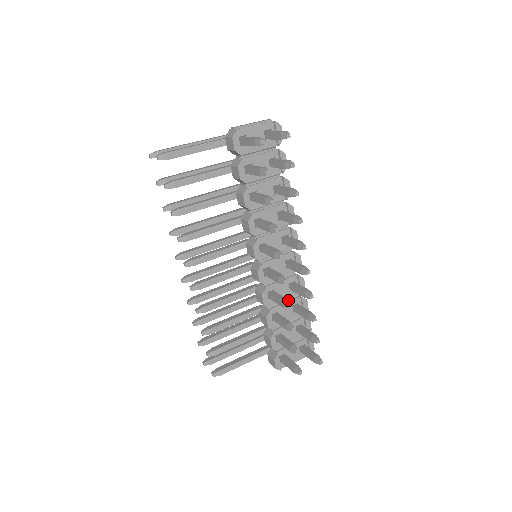
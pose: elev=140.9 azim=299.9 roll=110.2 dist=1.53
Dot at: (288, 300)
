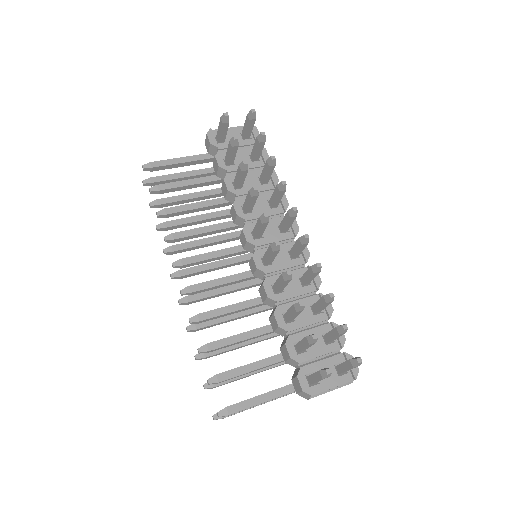
Dot at: occluded
